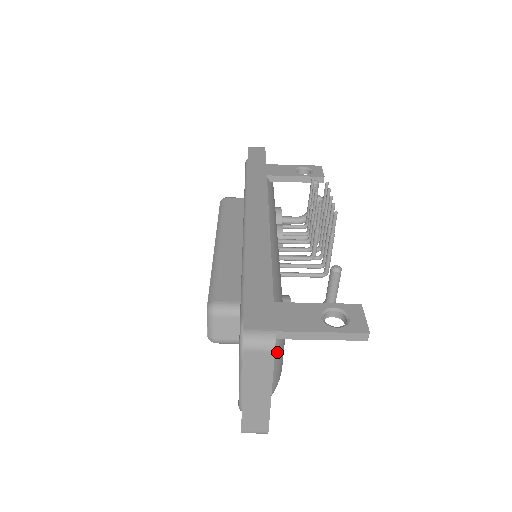
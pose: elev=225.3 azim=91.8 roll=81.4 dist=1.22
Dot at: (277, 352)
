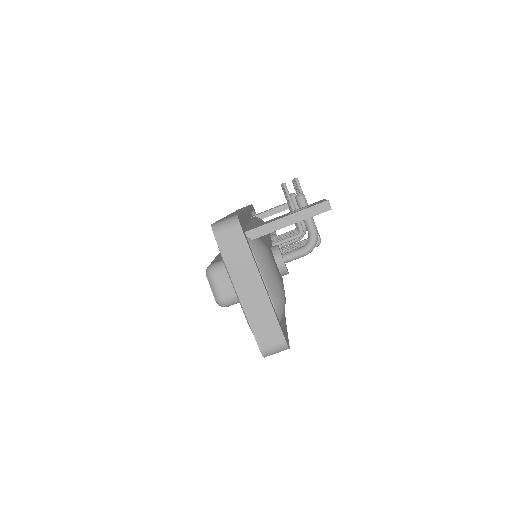
Dot at: (259, 253)
